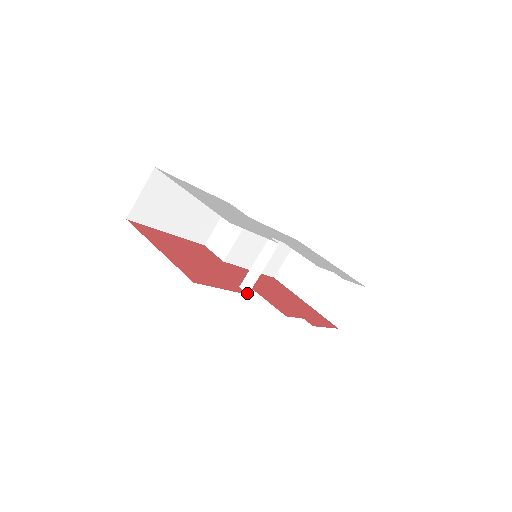
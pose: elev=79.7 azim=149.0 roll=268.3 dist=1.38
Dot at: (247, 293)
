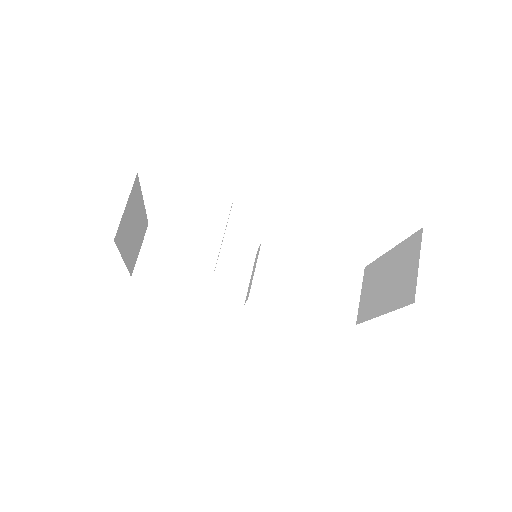
Dot at: (215, 267)
